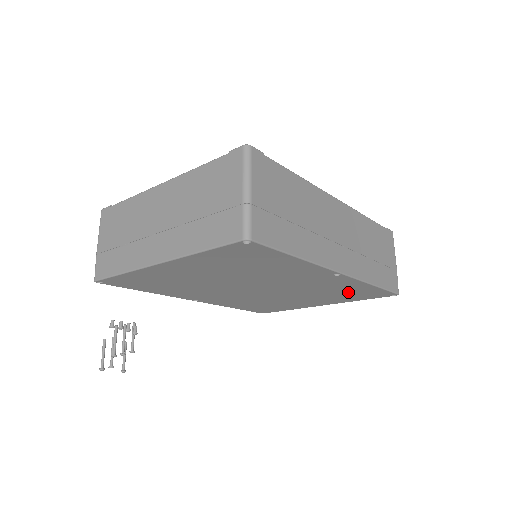
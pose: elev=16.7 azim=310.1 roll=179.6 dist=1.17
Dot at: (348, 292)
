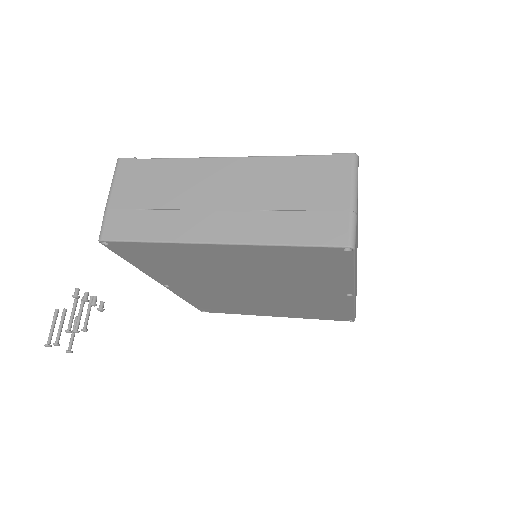
Dot at: (322, 310)
